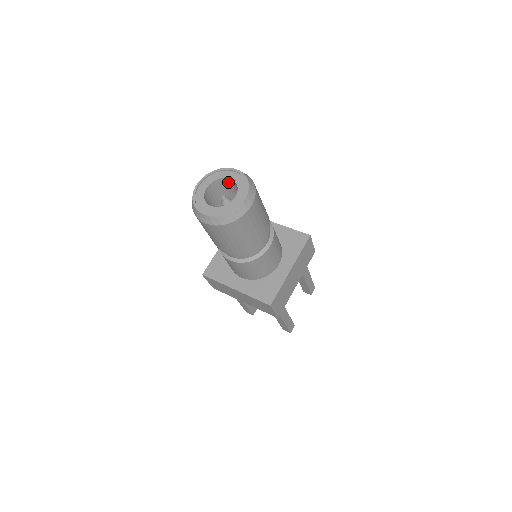
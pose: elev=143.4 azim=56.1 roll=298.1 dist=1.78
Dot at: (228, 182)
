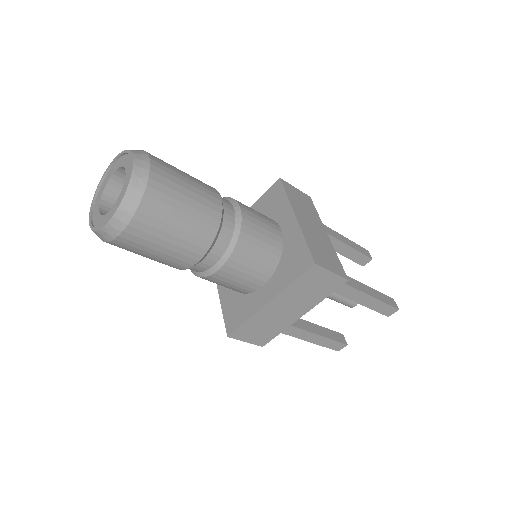
Dot at: occluded
